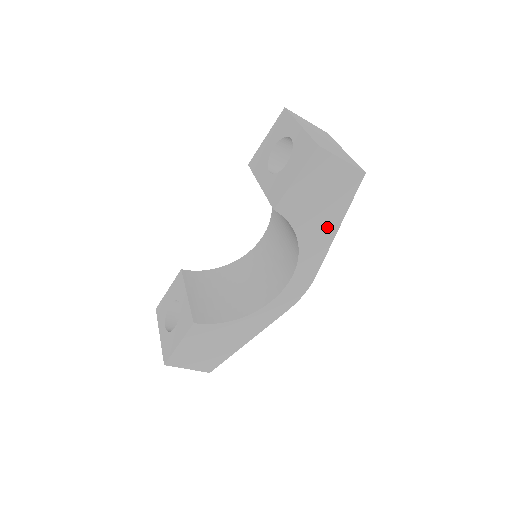
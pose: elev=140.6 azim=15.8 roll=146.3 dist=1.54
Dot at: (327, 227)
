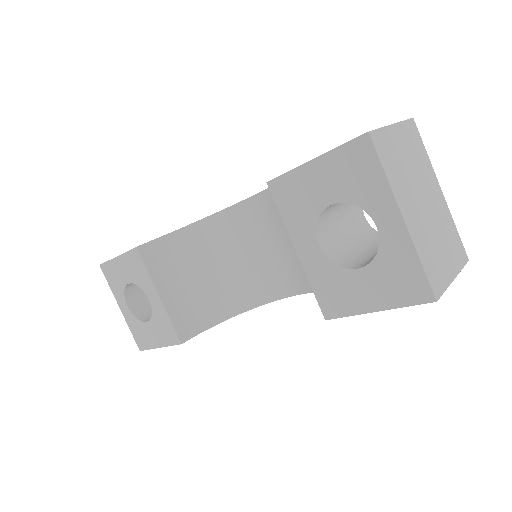
Dot at: occluded
